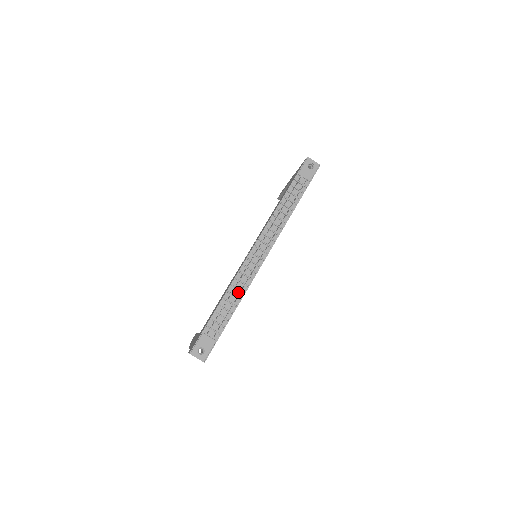
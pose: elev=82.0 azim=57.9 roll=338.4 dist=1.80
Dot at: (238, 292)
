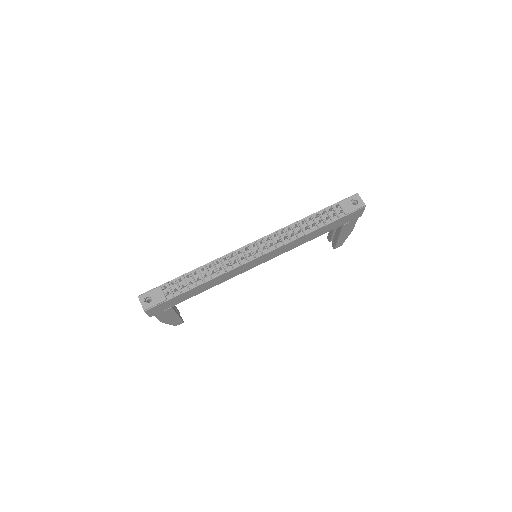
Dot at: (214, 271)
